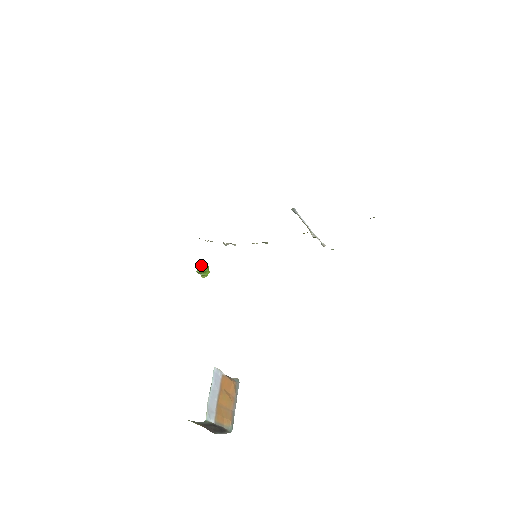
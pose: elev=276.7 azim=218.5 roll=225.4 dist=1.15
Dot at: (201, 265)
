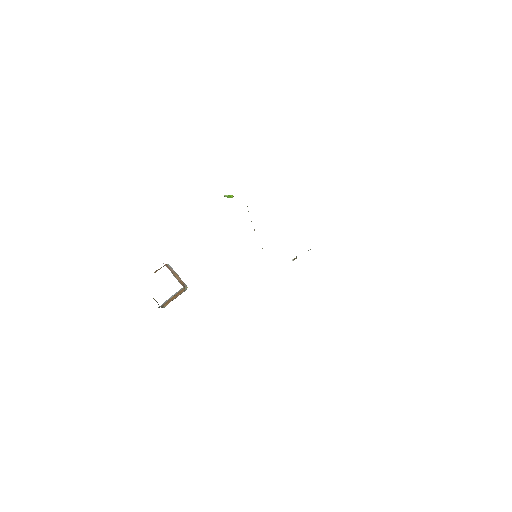
Dot at: (230, 195)
